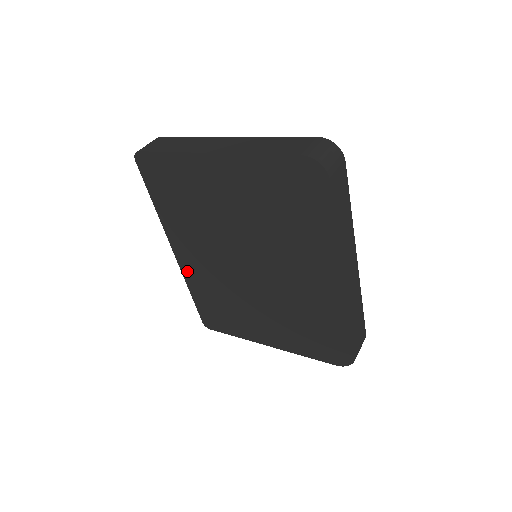
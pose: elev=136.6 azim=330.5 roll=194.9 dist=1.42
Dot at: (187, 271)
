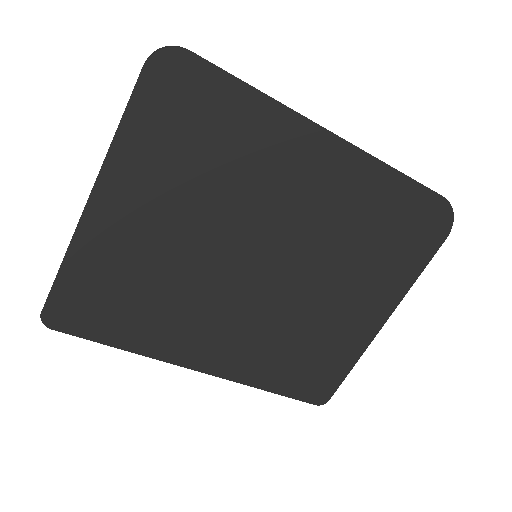
Dot at: (233, 371)
